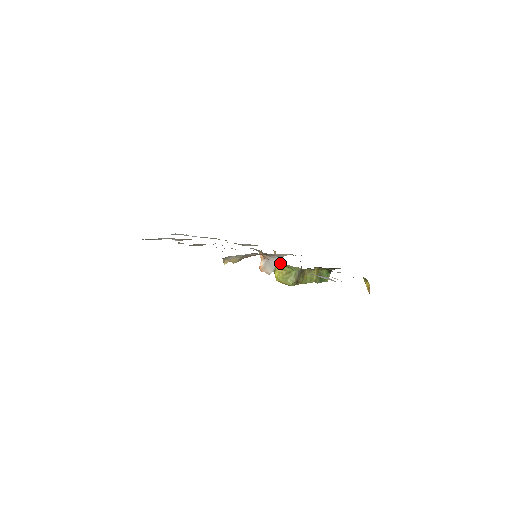
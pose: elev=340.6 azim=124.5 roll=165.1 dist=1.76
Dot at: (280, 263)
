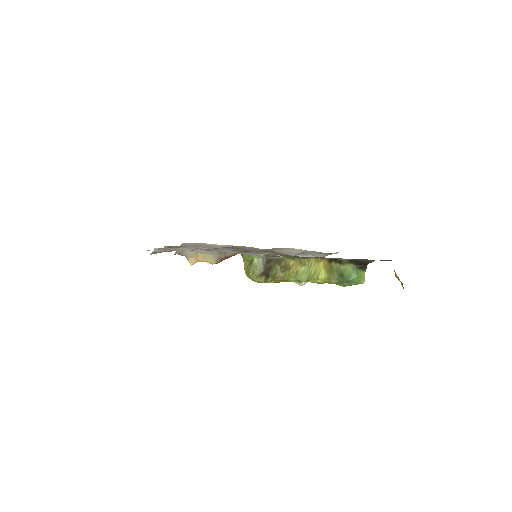
Dot at: (238, 250)
